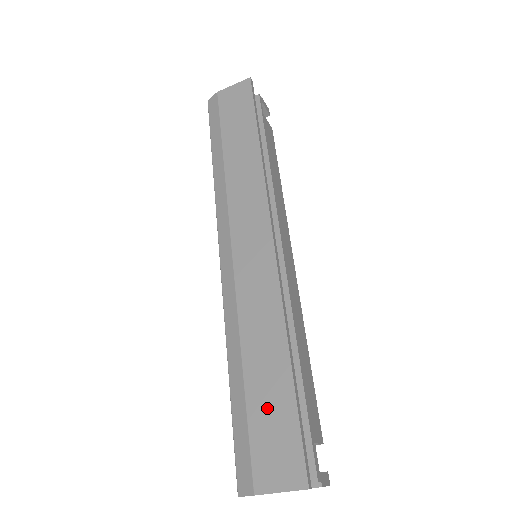
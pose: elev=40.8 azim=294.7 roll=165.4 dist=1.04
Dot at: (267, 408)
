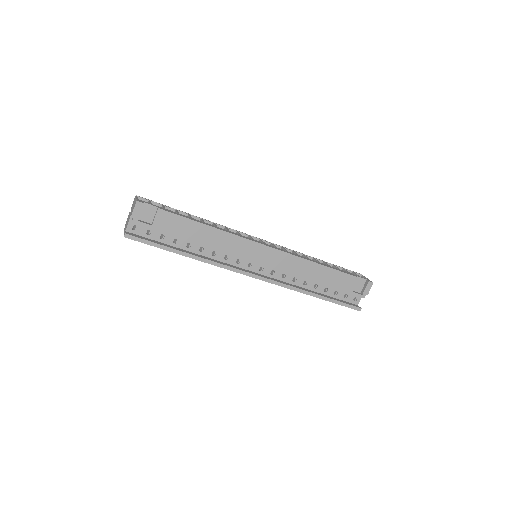
Dot at: occluded
